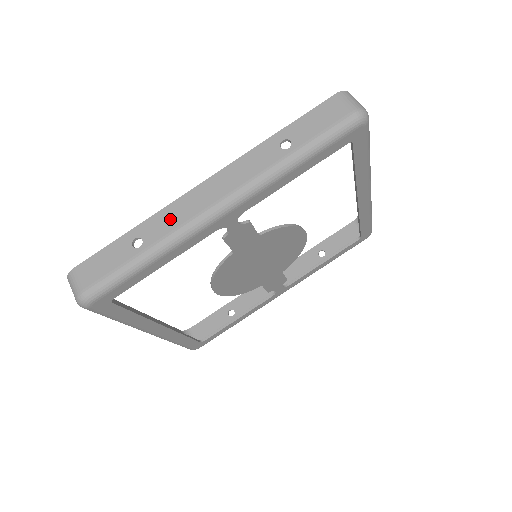
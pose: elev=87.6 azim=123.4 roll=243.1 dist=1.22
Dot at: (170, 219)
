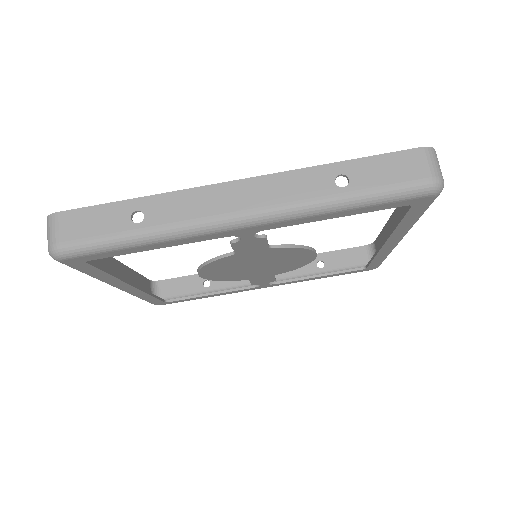
Dot at: (183, 207)
